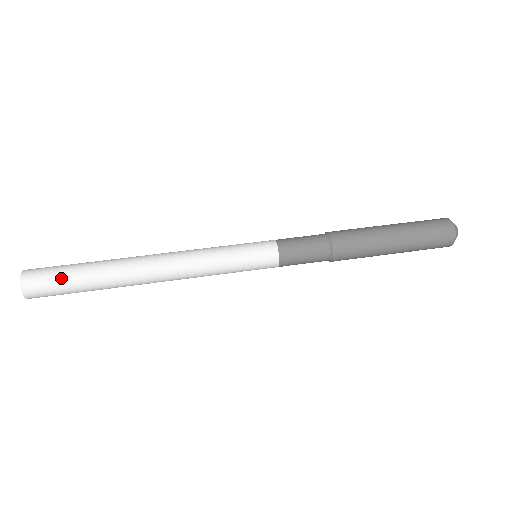
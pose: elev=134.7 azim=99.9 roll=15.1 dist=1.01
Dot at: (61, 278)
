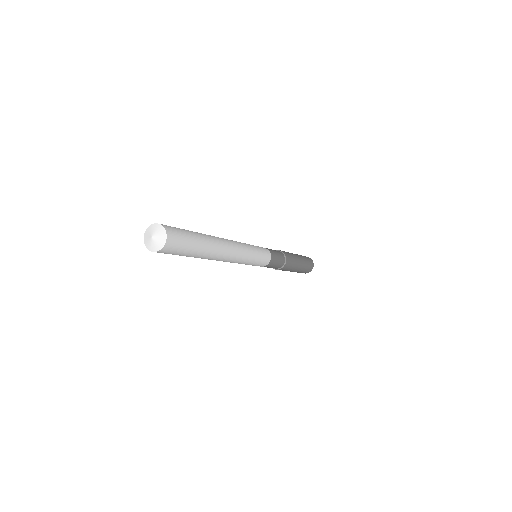
Dot at: (179, 228)
